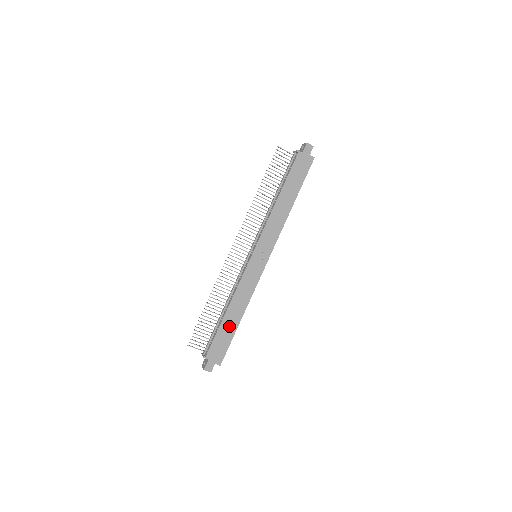
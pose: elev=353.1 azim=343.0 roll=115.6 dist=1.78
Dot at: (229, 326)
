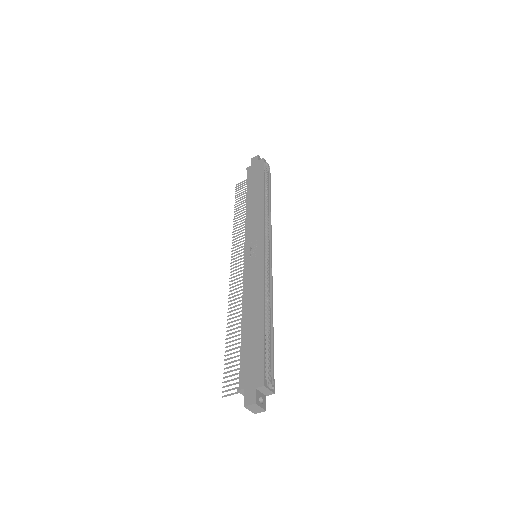
Dot at: (253, 332)
